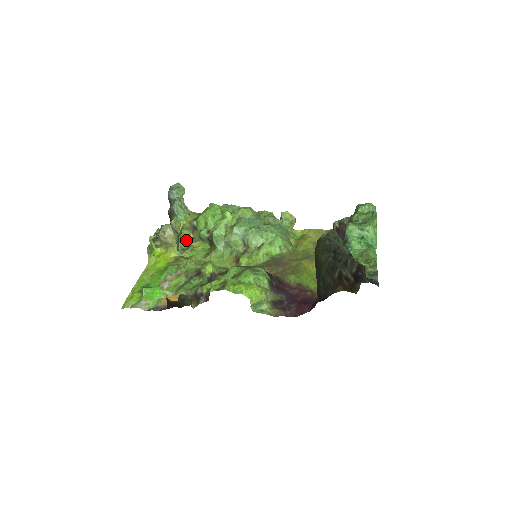
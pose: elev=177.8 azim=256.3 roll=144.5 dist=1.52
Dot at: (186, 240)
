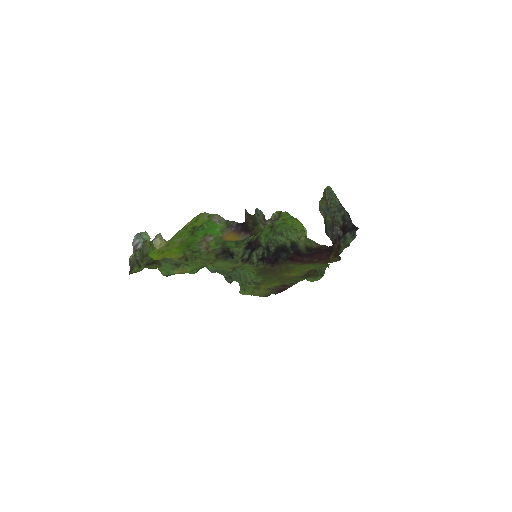
Dot at: (169, 266)
